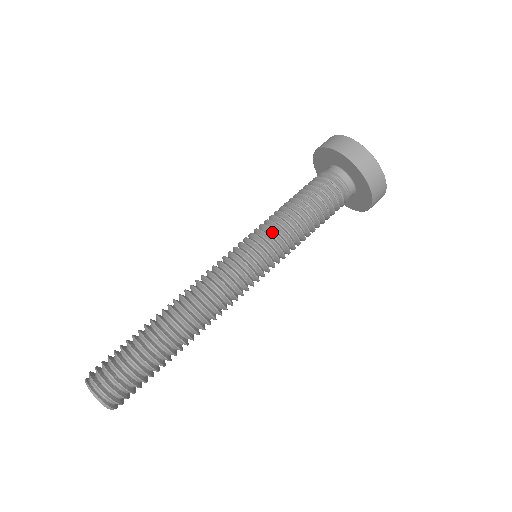
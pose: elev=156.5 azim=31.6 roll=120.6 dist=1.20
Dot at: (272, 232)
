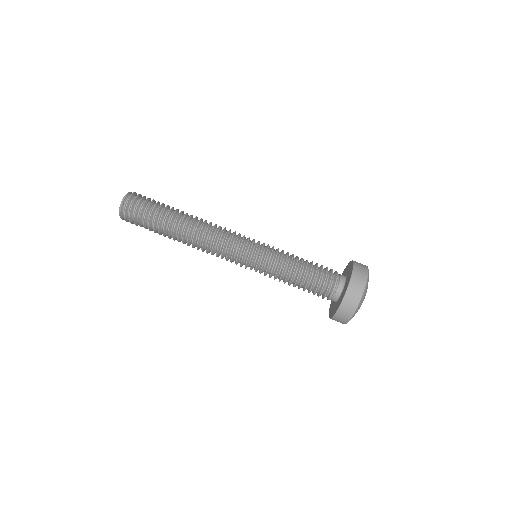
Dot at: (277, 250)
